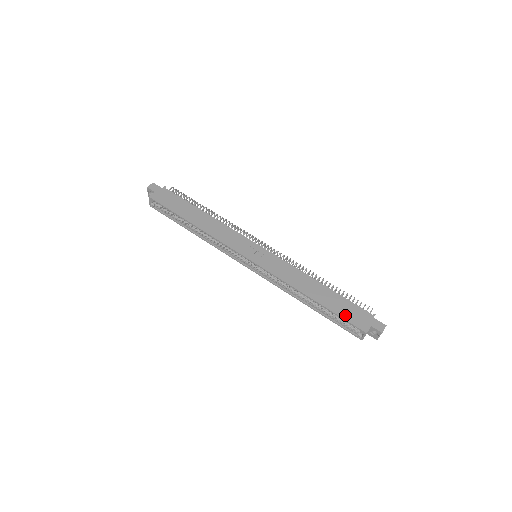
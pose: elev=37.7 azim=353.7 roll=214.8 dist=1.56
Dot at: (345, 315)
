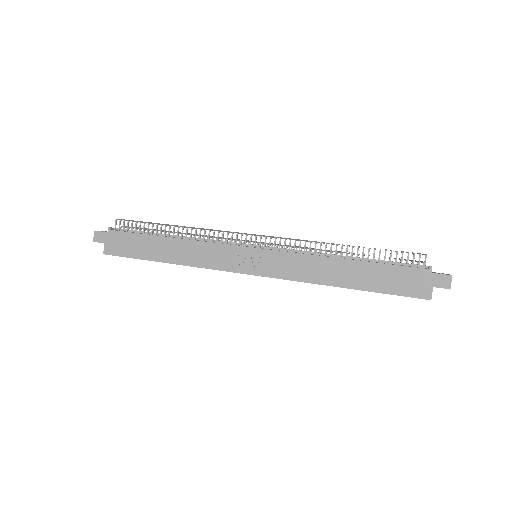
Dot at: (395, 289)
